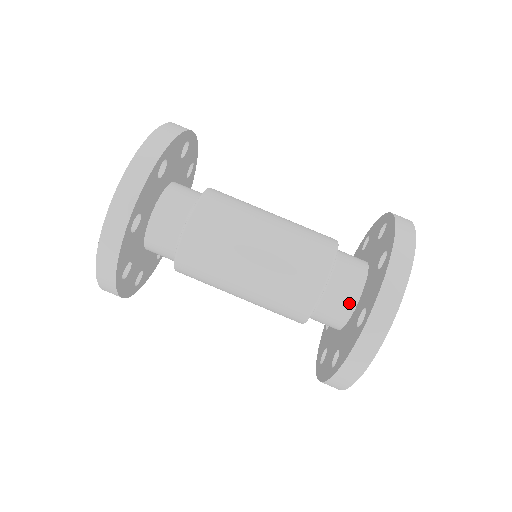
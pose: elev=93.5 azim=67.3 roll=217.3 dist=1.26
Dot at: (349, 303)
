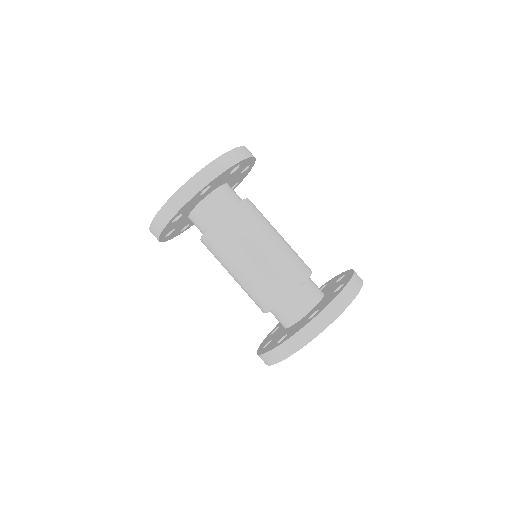
Dot at: (305, 308)
